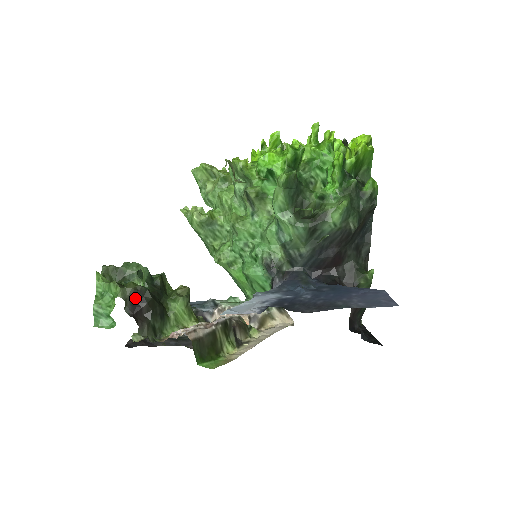
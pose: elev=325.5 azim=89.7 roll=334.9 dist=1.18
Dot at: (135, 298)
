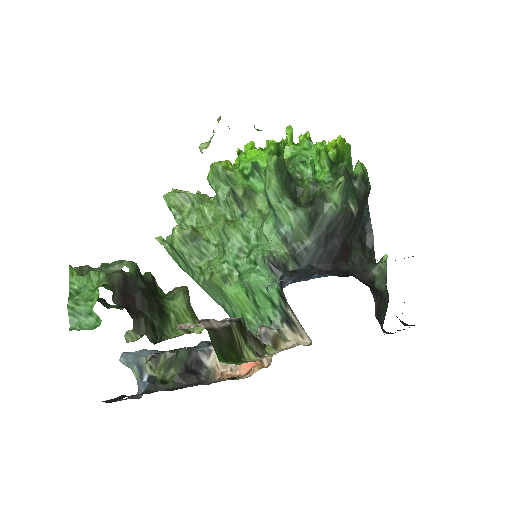
Dot at: (125, 286)
